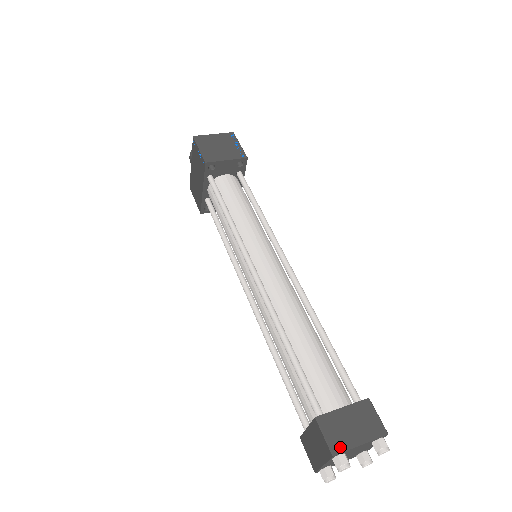
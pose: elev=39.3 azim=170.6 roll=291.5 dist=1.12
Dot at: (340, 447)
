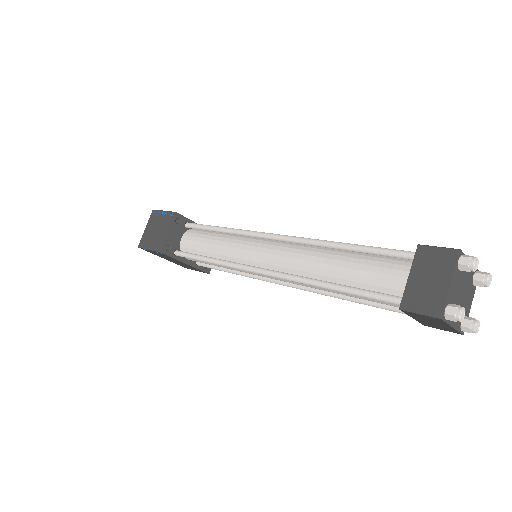
Dot at: (438, 306)
